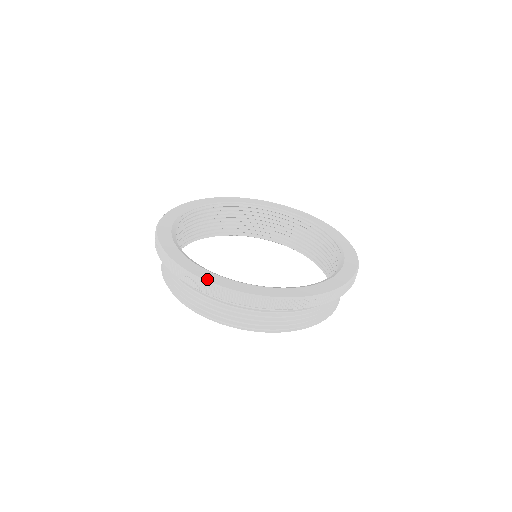
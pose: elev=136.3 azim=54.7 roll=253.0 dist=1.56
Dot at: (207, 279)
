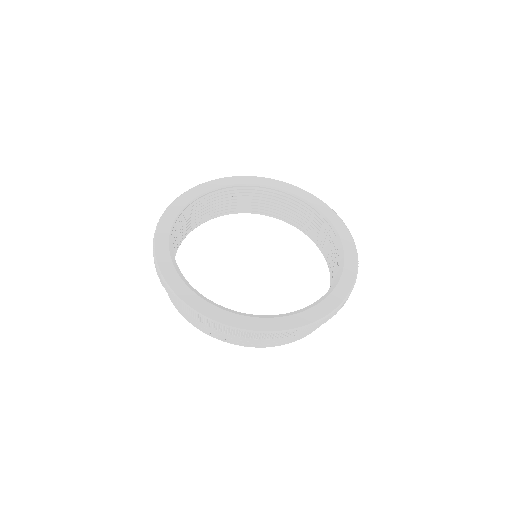
Dot at: (292, 327)
